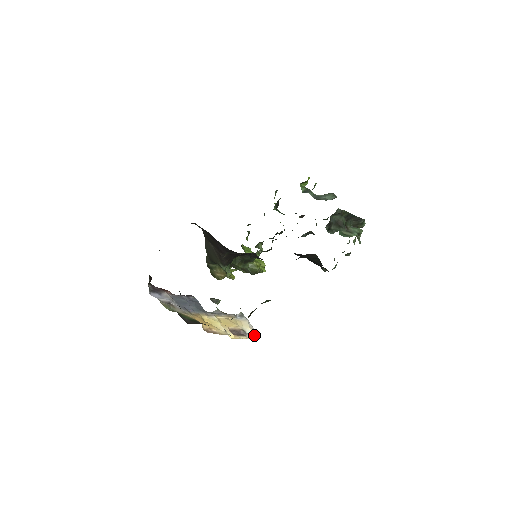
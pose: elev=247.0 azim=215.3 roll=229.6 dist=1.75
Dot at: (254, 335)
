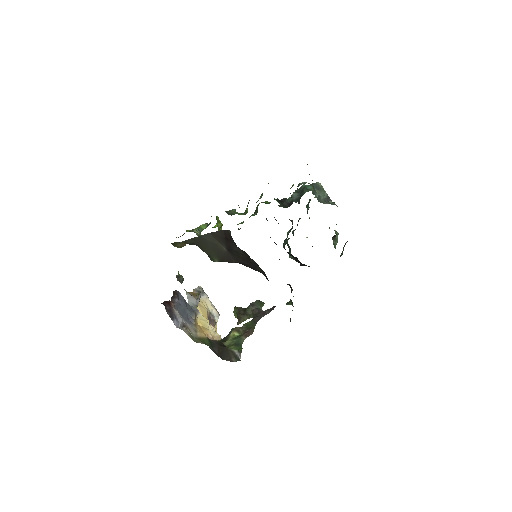
Dot at: (217, 314)
